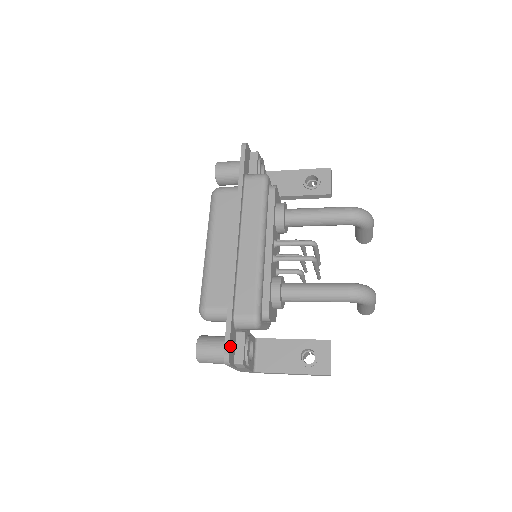
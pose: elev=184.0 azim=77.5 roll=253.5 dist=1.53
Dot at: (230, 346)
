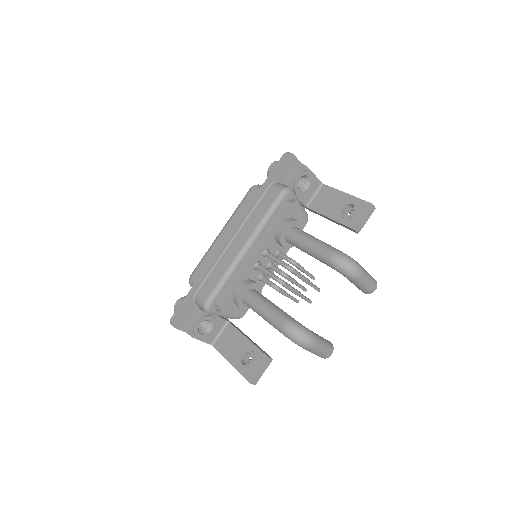
Dot at: (179, 314)
